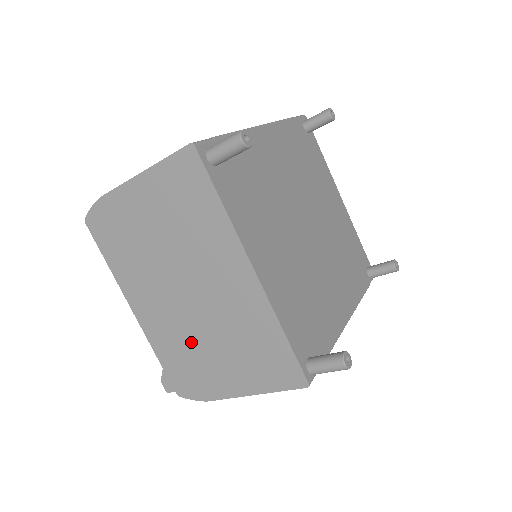
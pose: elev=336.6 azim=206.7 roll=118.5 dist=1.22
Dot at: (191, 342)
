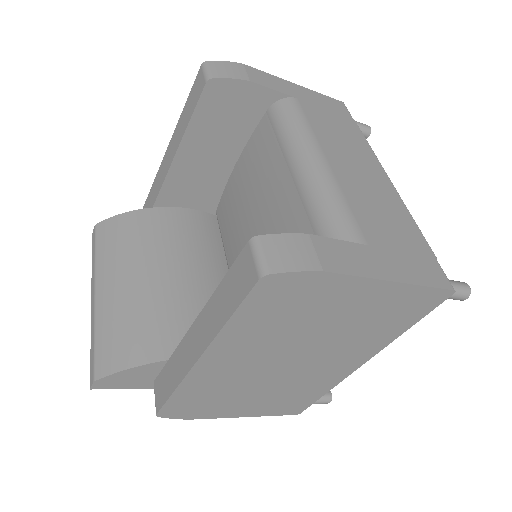
Dot at: (238, 388)
